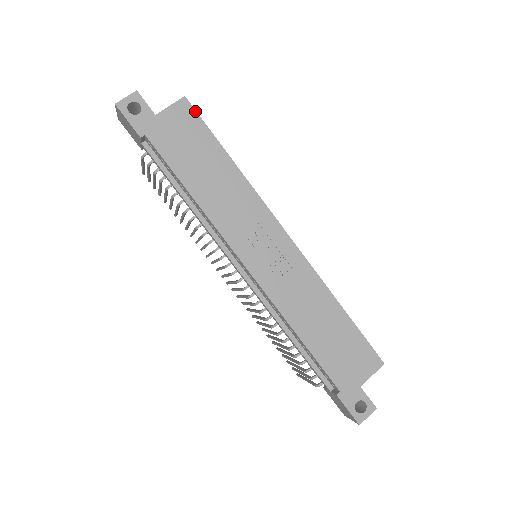
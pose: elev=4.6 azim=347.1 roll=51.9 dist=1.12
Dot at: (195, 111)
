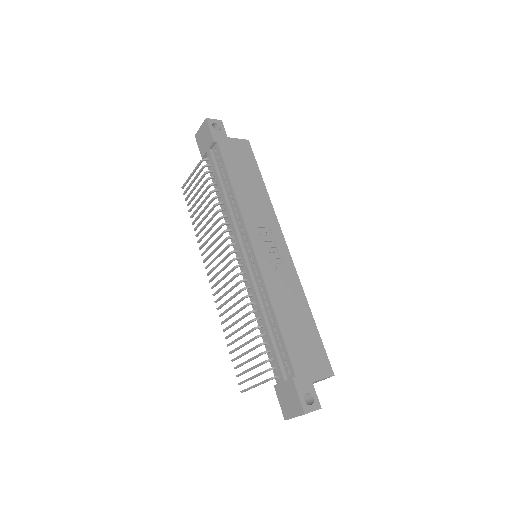
Dot at: occluded
